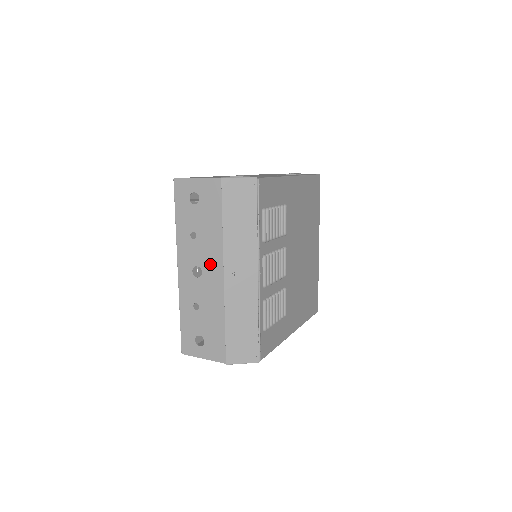
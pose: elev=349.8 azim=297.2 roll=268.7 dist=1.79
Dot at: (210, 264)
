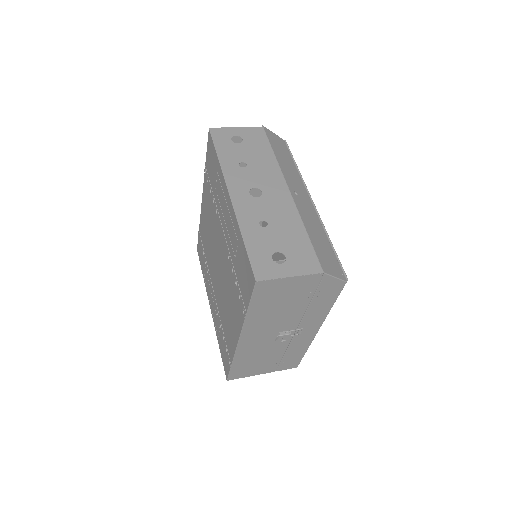
Dot at: (270, 184)
